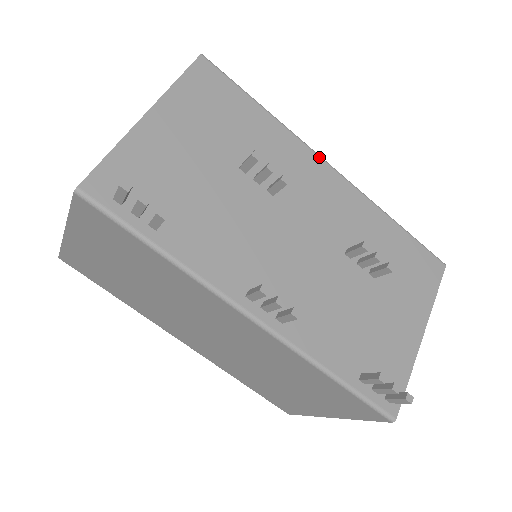
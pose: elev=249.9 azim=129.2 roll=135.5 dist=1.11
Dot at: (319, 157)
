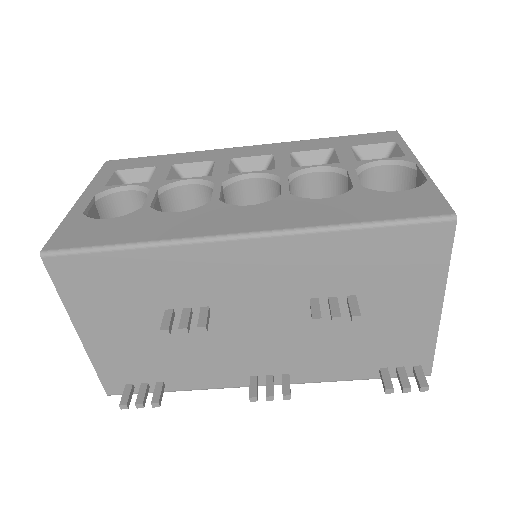
Dot at: (218, 242)
